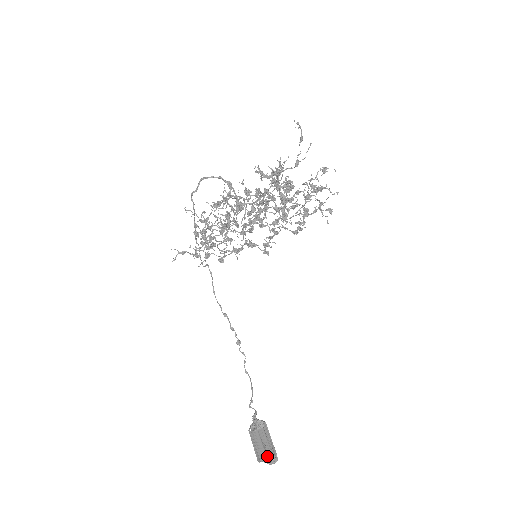
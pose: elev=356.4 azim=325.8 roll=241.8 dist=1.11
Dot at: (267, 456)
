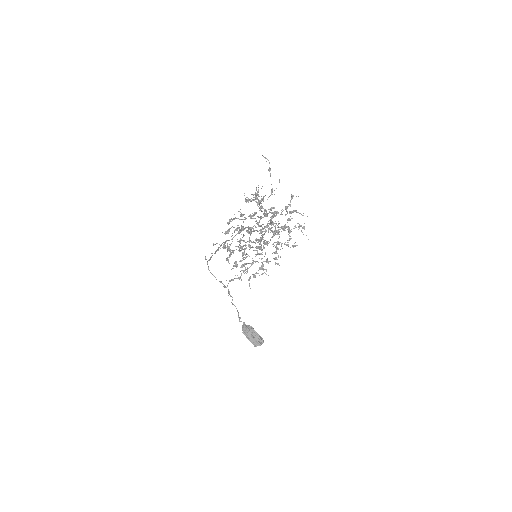
Dot at: (259, 342)
